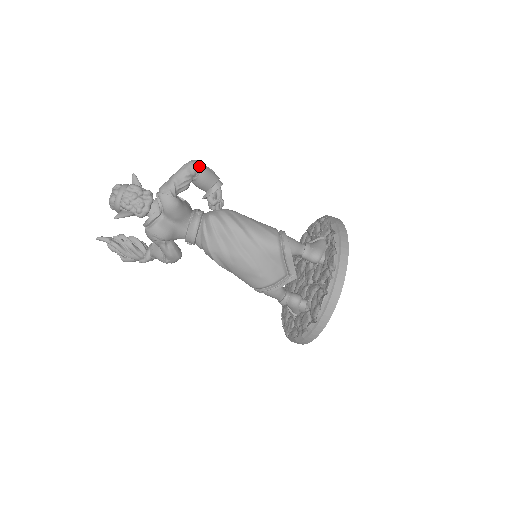
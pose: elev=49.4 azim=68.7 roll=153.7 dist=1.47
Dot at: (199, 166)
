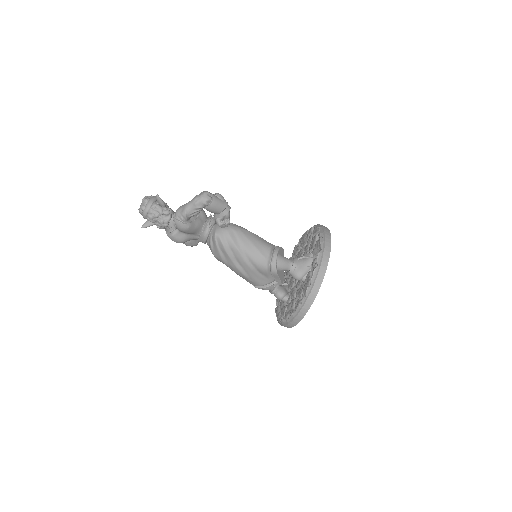
Dot at: (208, 201)
